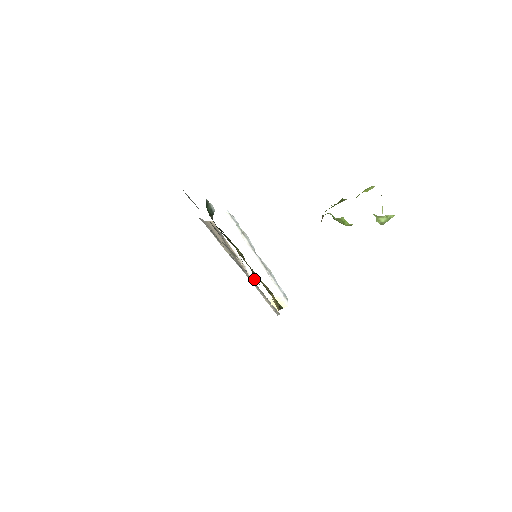
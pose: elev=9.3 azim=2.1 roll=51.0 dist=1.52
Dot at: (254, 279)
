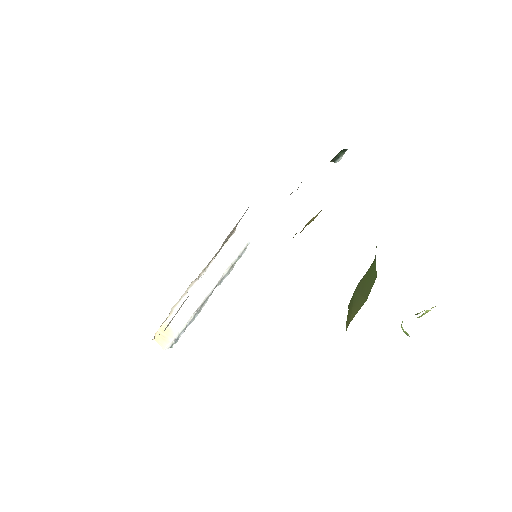
Dot at: (186, 295)
